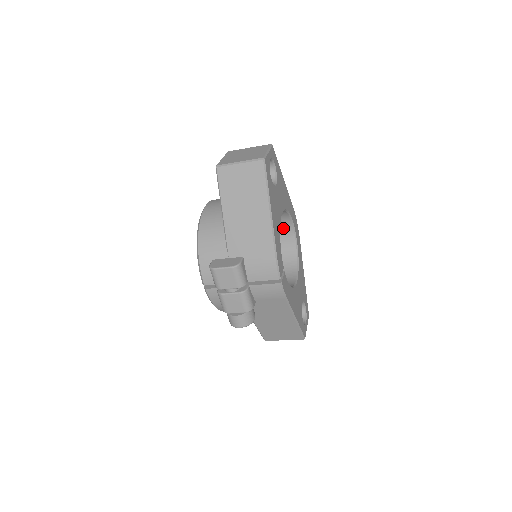
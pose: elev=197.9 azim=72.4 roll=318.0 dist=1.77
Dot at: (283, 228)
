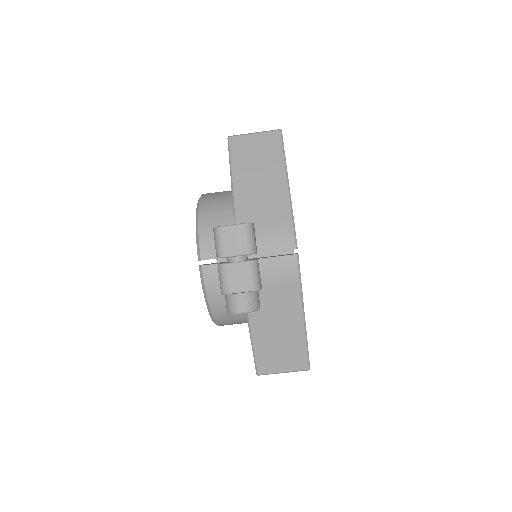
Dot at: occluded
